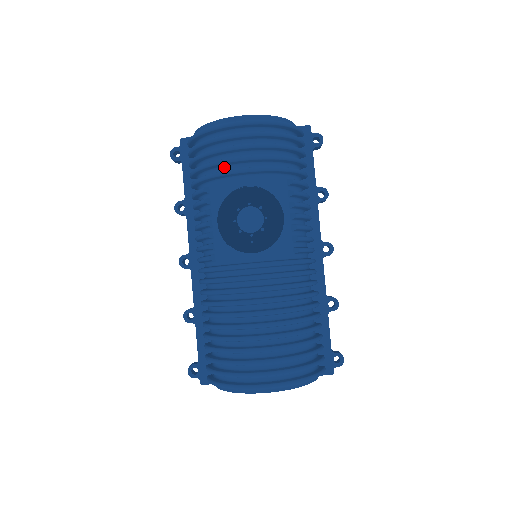
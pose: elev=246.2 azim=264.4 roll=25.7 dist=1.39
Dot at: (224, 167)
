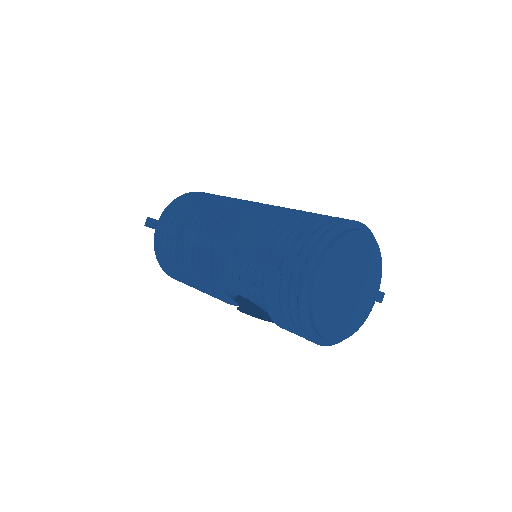
Dot at: occluded
